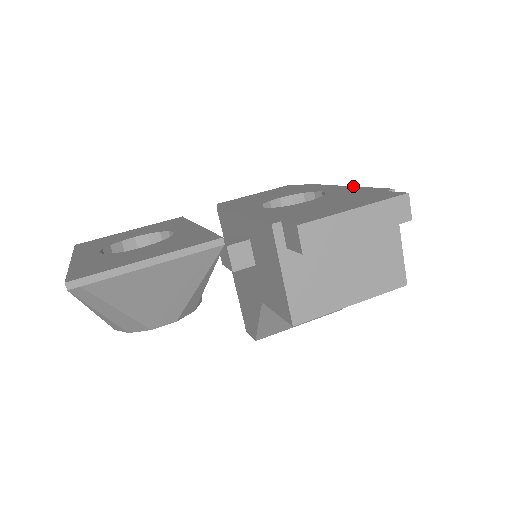
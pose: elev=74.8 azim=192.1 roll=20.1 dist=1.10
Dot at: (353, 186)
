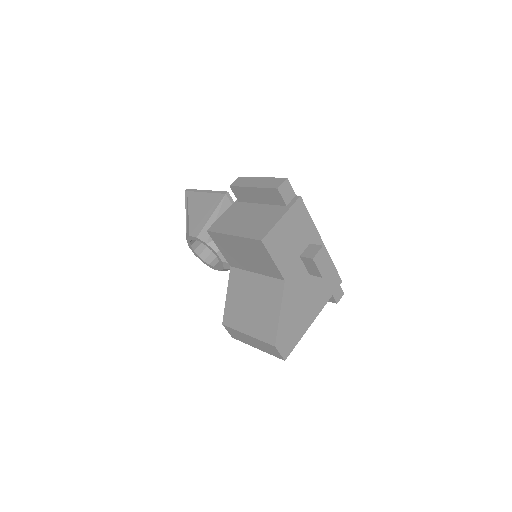
Dot at: occluded
